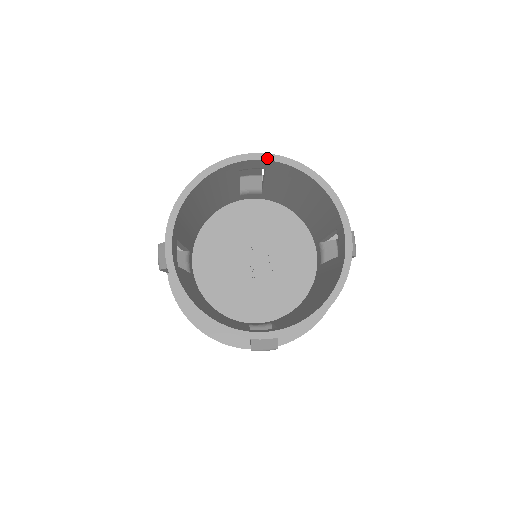
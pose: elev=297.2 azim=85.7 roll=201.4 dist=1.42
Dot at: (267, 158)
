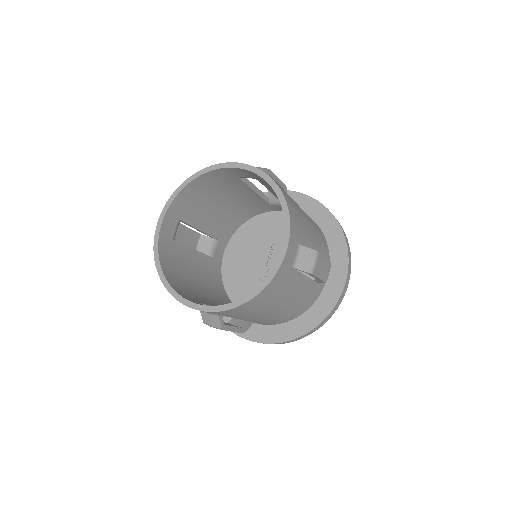
Dot at: (248, 168)
